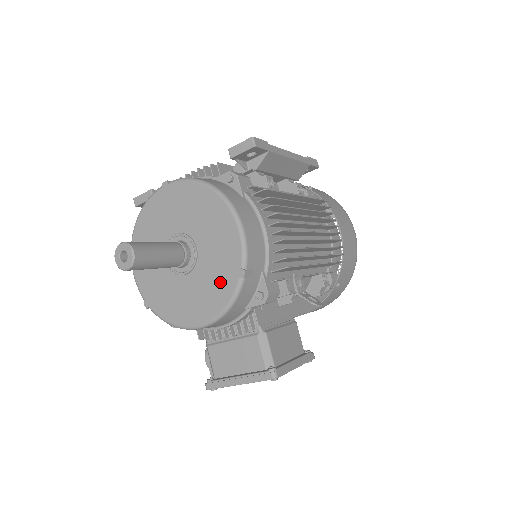
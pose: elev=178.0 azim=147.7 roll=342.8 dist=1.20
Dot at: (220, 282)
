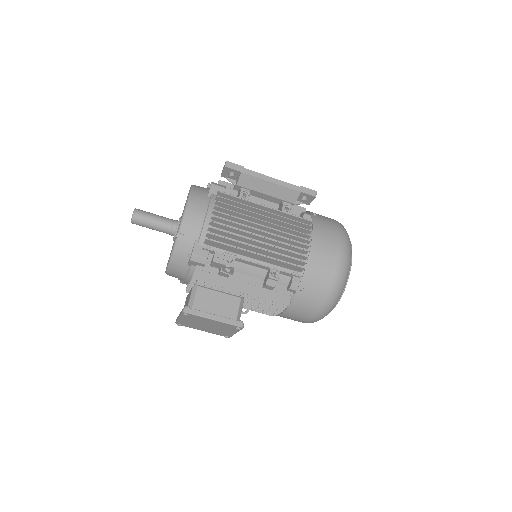
Dot at: occluded
